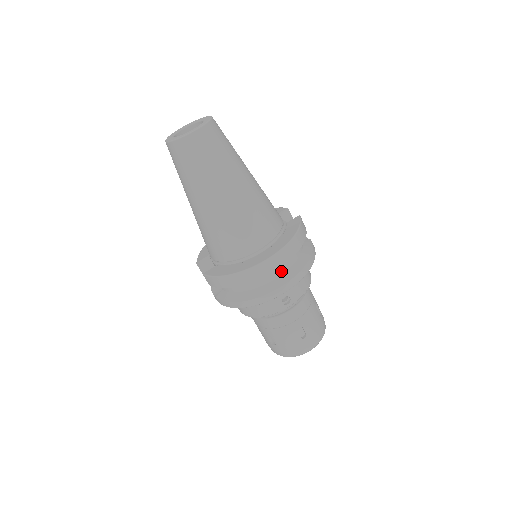
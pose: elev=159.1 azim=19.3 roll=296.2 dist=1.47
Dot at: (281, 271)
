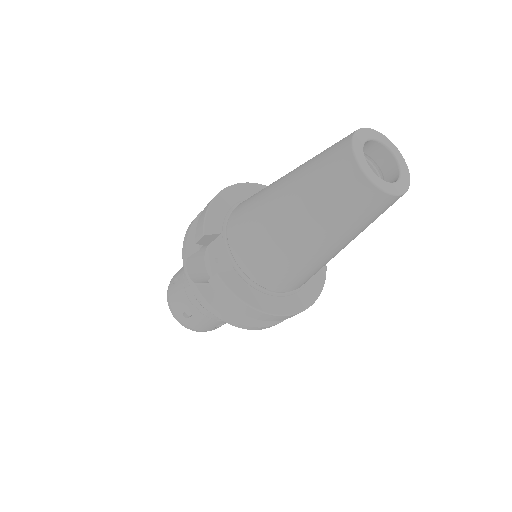
Dot at: occluded
